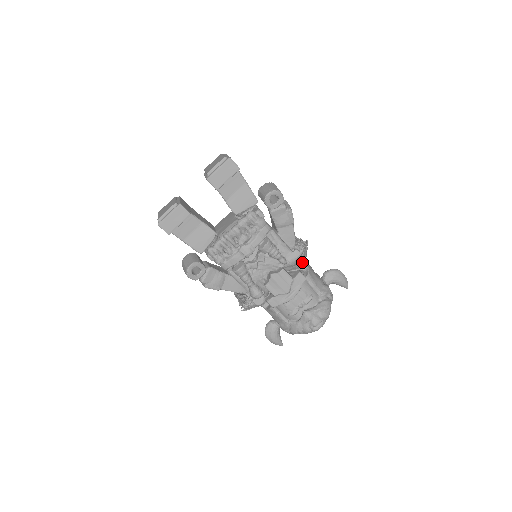
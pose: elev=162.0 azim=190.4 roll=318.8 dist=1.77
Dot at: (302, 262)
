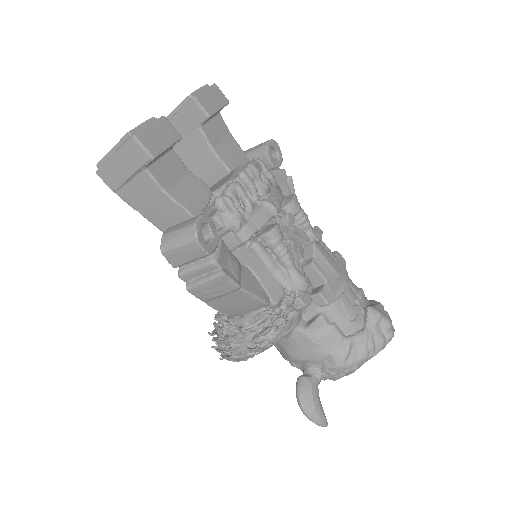
Dot at: occluded
